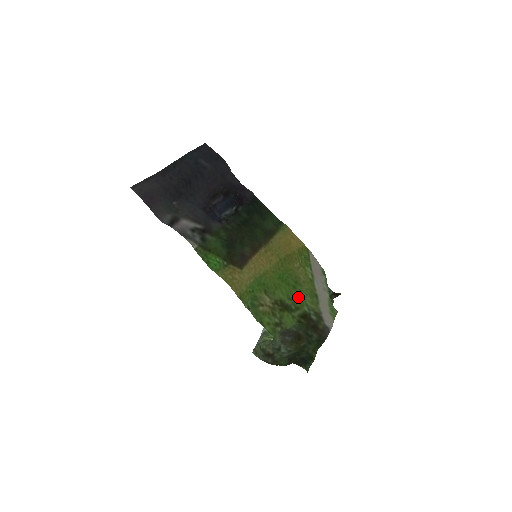
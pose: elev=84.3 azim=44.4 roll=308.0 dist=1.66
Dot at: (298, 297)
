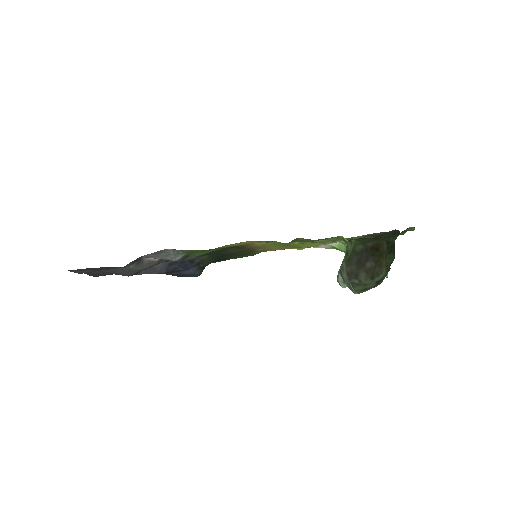
Dot at: occluded
